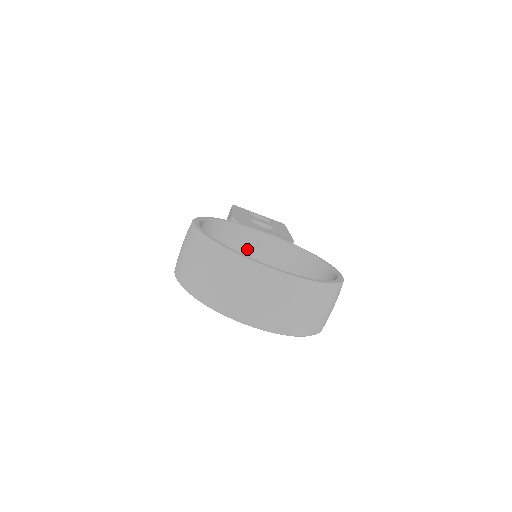
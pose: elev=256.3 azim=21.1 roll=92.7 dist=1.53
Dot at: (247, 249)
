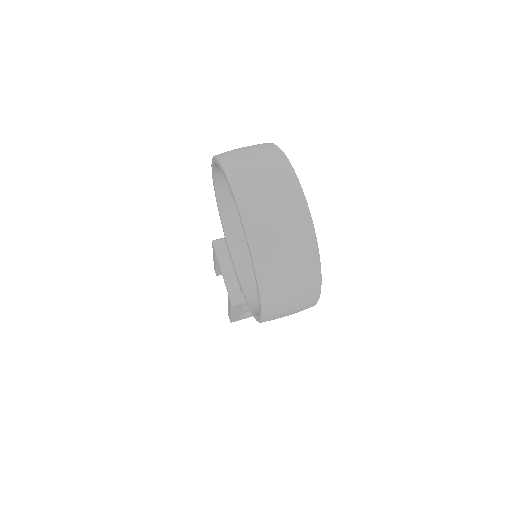
Dot at: occluded
